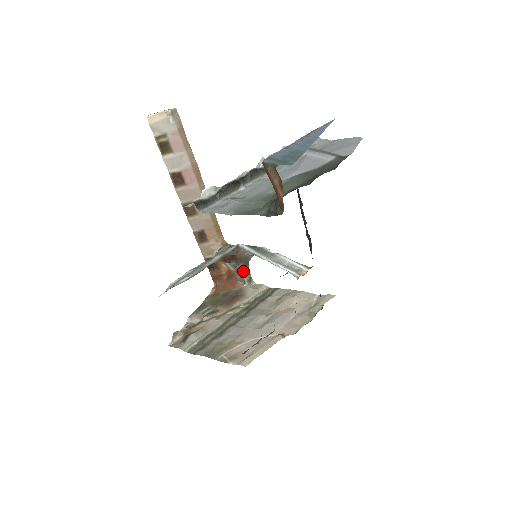
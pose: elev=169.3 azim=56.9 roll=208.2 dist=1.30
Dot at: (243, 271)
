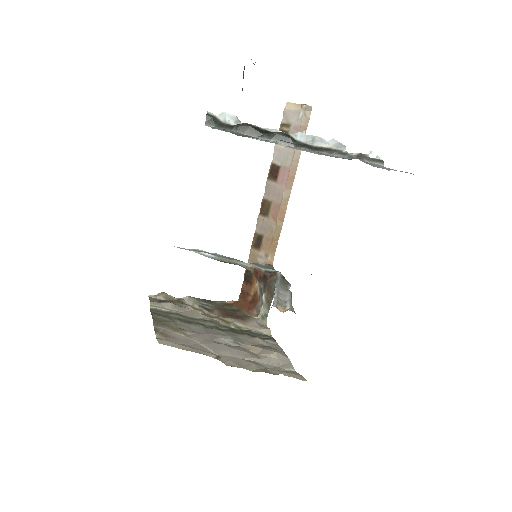
Dot at: (264, 301)
